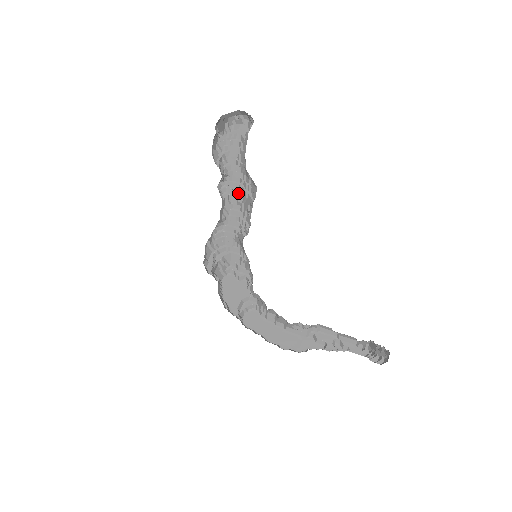
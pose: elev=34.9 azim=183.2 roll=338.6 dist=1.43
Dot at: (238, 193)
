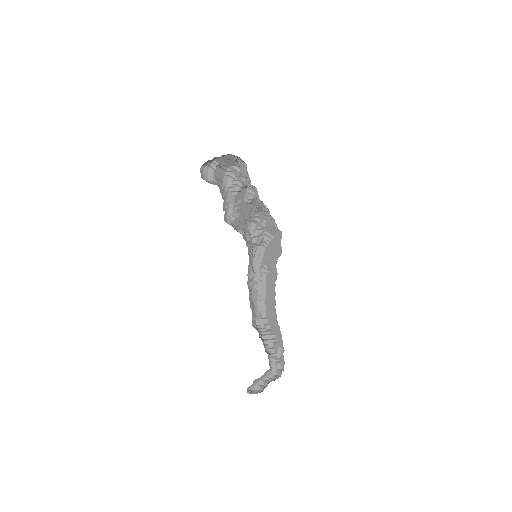
Dot at: occluded
